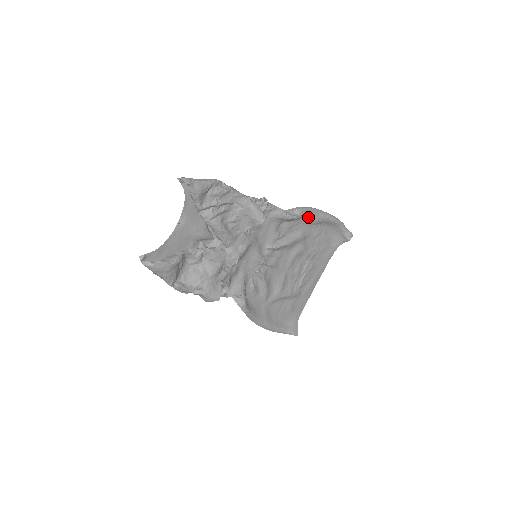
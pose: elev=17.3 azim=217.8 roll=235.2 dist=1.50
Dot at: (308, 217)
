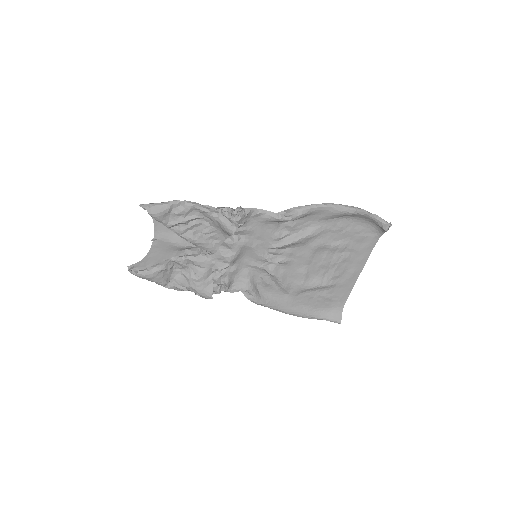
Dot at: (318, 213)
